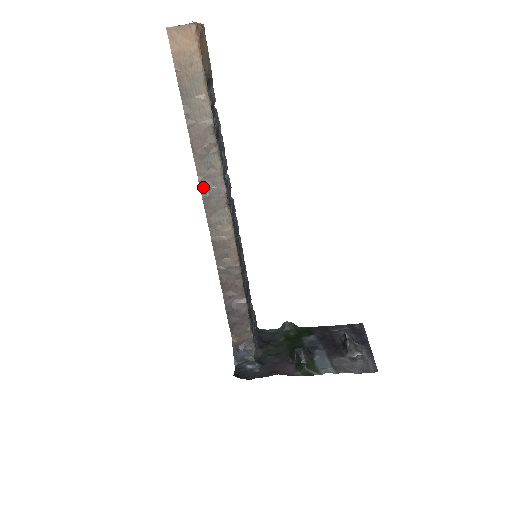
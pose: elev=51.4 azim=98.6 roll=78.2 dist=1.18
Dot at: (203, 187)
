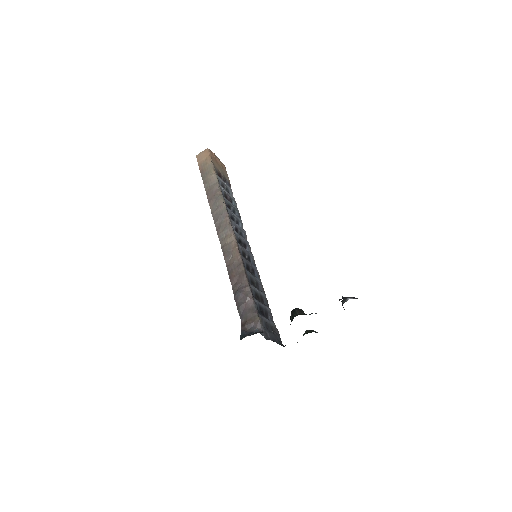
Dot at: (215, 218)
